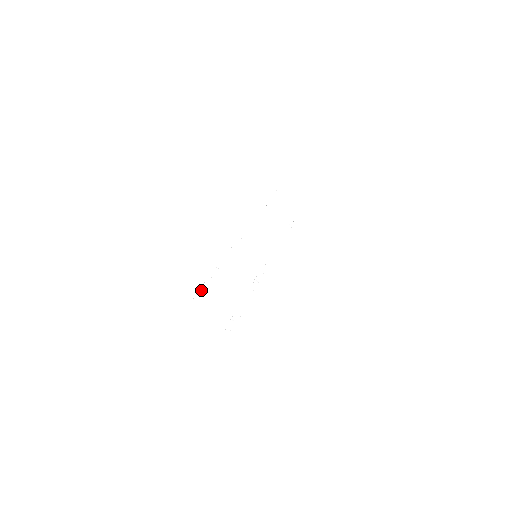
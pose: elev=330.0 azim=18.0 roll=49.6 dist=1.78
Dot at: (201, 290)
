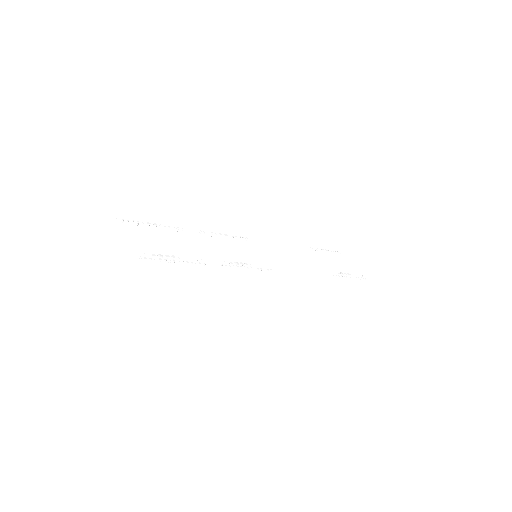
Dot at: (137, 222)
